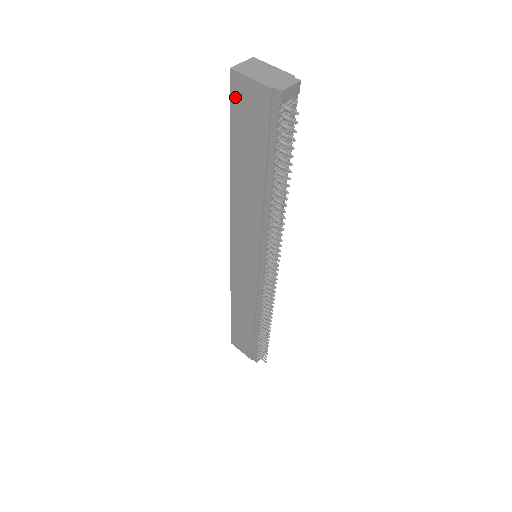
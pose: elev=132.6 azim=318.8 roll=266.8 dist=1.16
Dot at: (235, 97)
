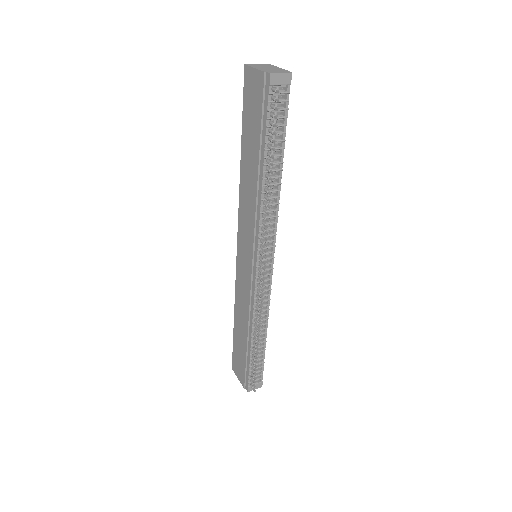
Dot at: (246, 88)
